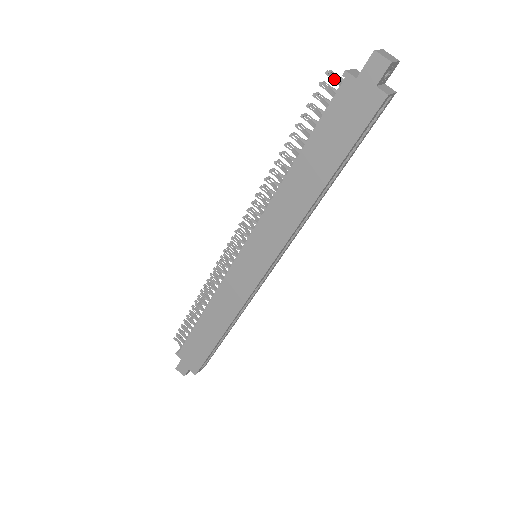
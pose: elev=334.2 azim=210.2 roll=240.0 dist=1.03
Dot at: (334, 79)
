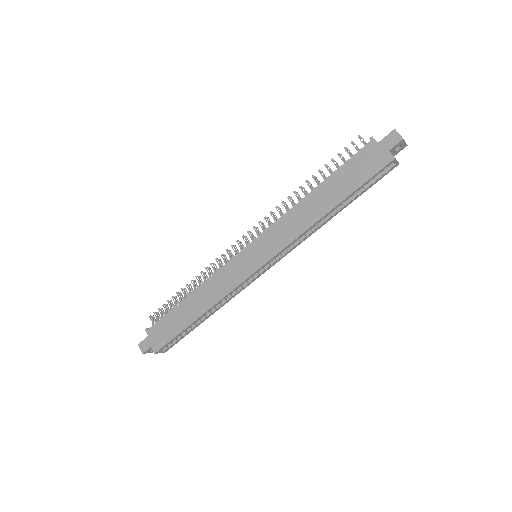
Dot at: (362, 142)
